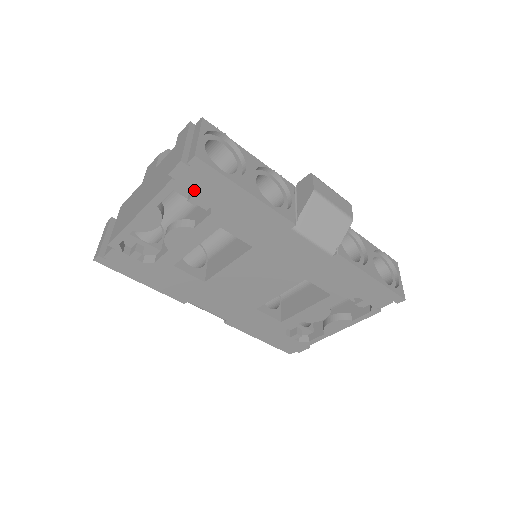
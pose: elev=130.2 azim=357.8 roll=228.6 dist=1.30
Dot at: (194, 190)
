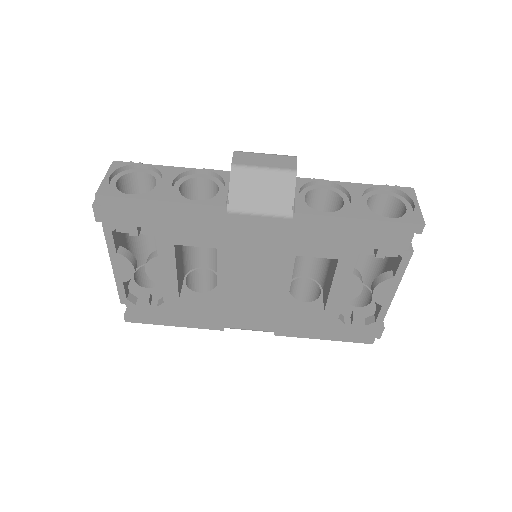
Dot at: (124, 223)
